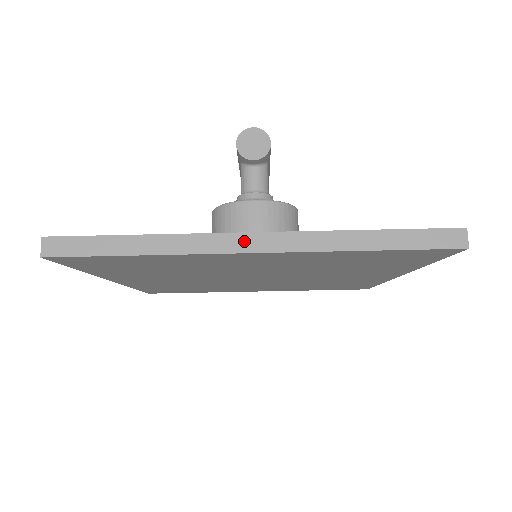
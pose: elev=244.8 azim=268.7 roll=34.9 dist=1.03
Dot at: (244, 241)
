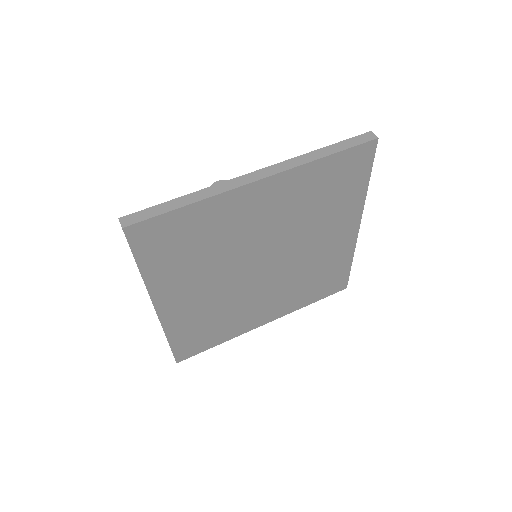
Dot at: (251, 177)
